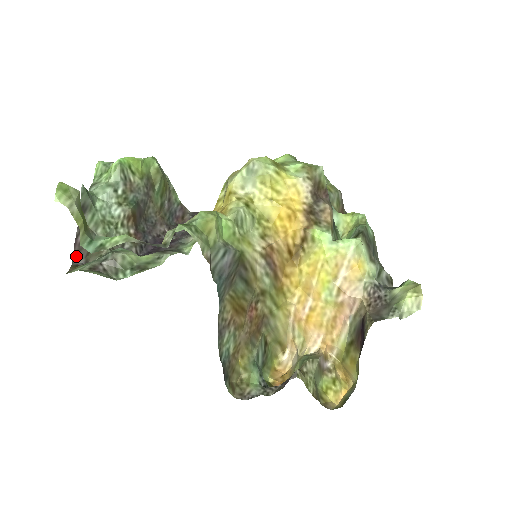
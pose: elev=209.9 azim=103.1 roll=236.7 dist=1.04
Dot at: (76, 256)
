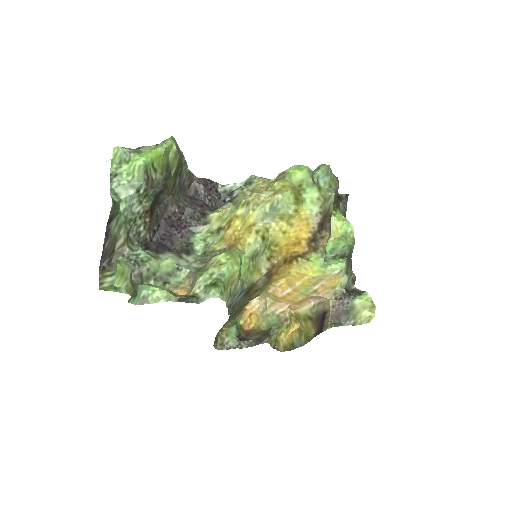
Dot at: (102, 259)
